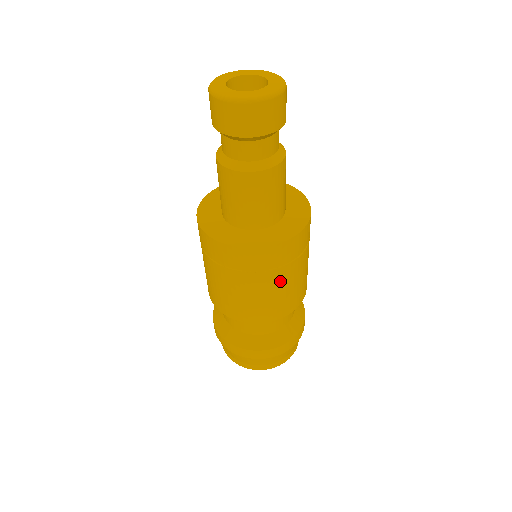
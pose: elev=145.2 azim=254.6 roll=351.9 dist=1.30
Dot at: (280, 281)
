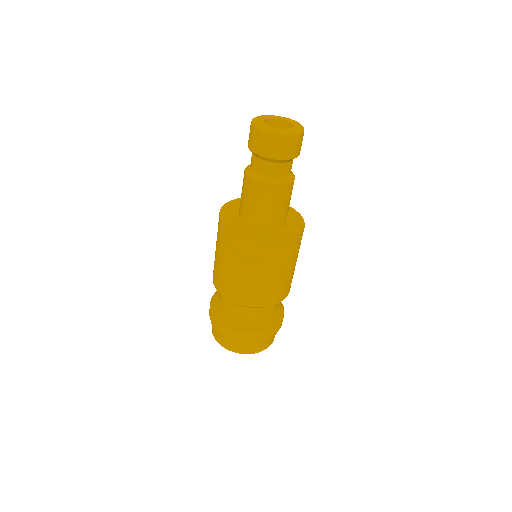
Dot at: (290, 267)
